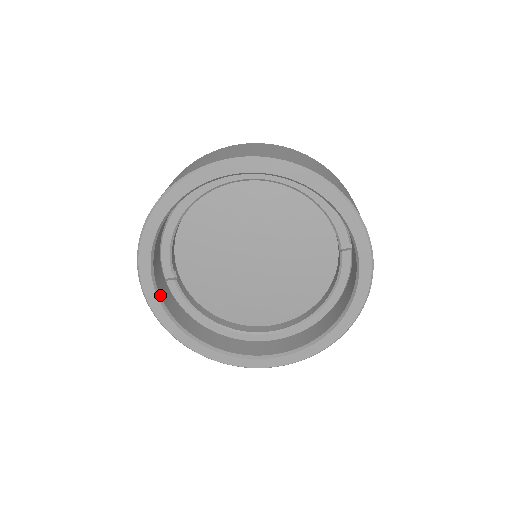
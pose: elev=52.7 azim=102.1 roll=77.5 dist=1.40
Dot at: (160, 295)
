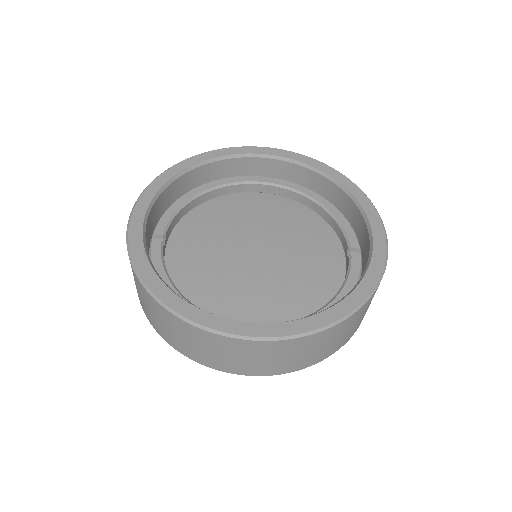
Dot at: (146, 225)
